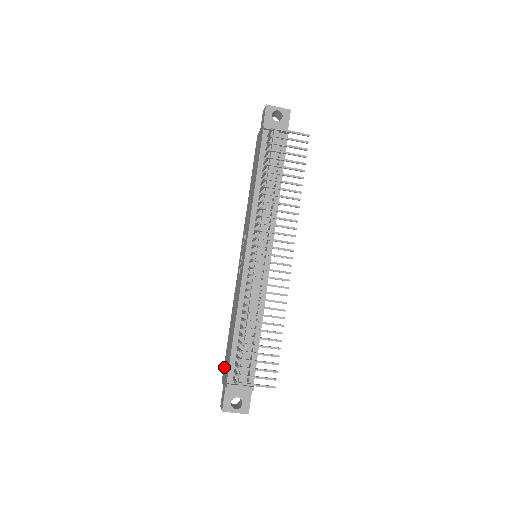
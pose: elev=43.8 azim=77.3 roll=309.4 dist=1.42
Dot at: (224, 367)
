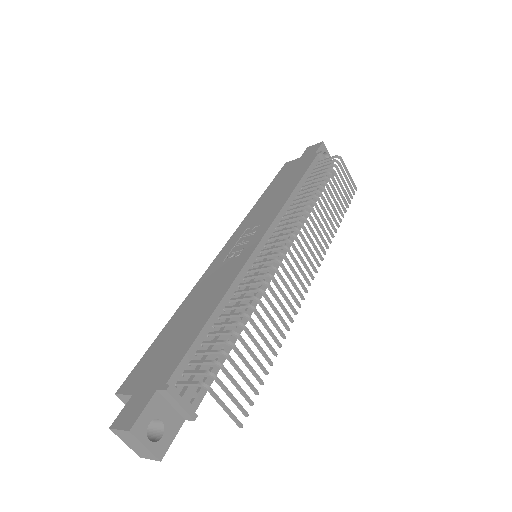
Dot at: (138, 370)
